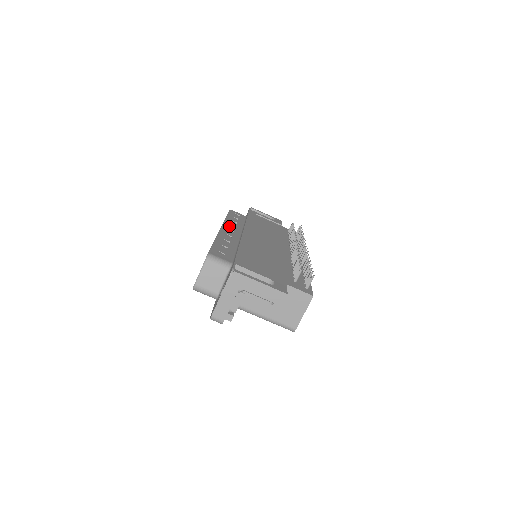
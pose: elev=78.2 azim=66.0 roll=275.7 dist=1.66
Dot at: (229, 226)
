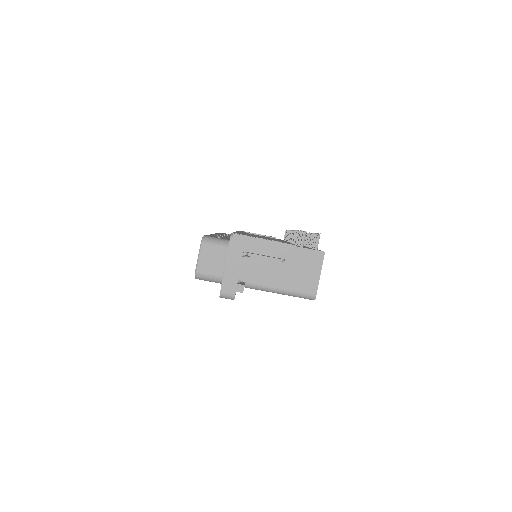
Dot at: occluded
